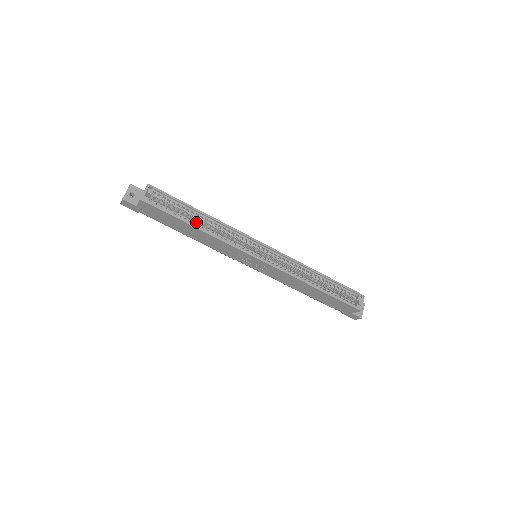
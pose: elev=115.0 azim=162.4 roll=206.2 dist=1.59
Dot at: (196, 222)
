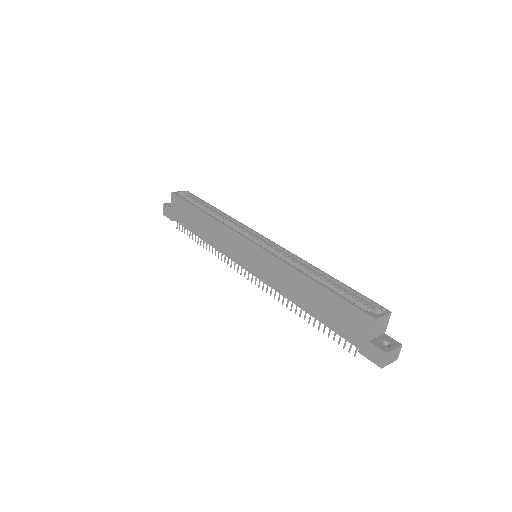
Dot at: occluded
